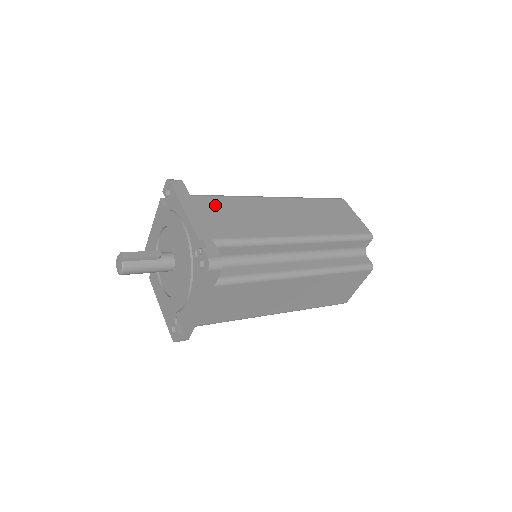
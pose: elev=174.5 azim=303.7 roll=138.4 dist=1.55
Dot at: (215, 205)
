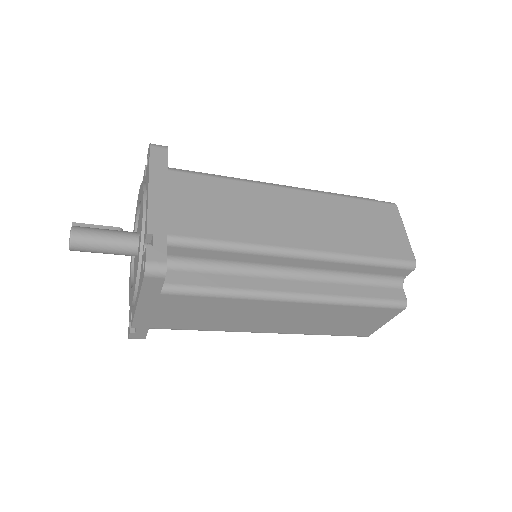
Dot at: occluded
